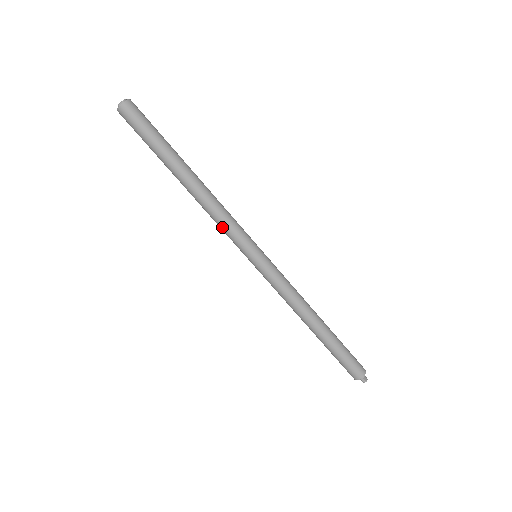
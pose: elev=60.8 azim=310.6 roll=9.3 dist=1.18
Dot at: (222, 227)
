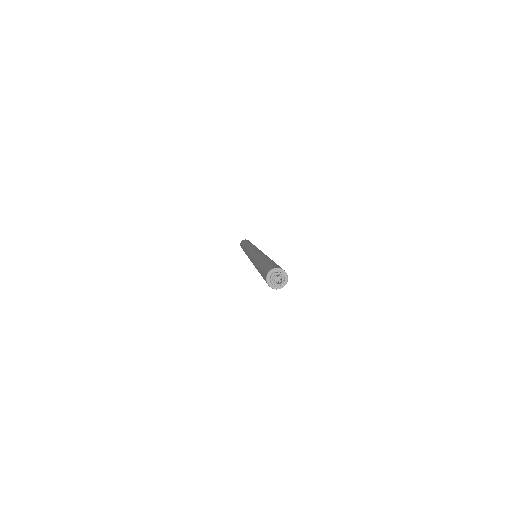
Dot at: occluded
